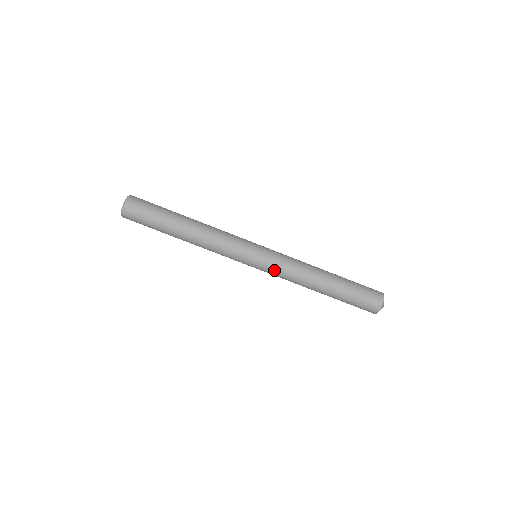
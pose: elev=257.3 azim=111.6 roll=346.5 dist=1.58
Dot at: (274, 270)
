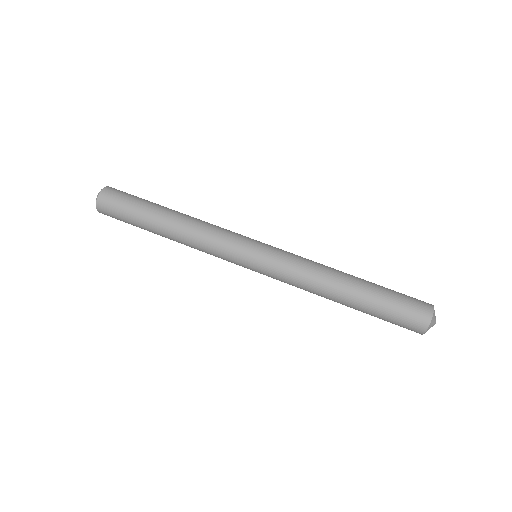
Dot at: (277, 272)
